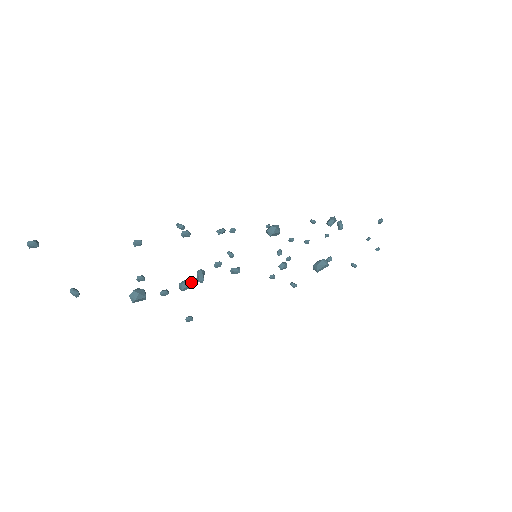
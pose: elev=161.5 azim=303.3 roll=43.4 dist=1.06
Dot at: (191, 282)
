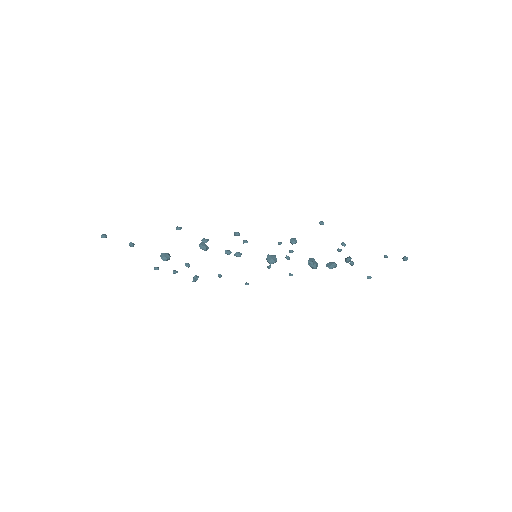
Dot at: (205, 250)
